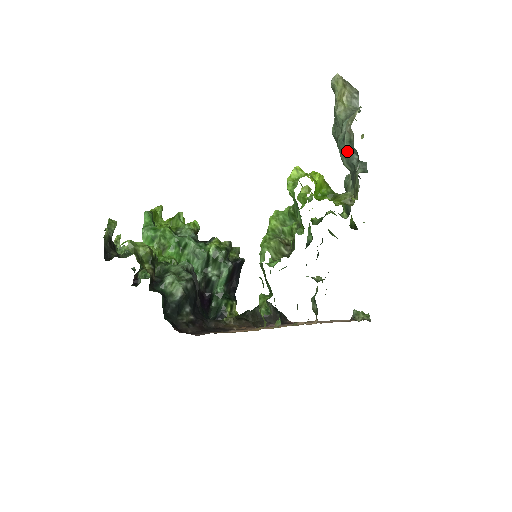
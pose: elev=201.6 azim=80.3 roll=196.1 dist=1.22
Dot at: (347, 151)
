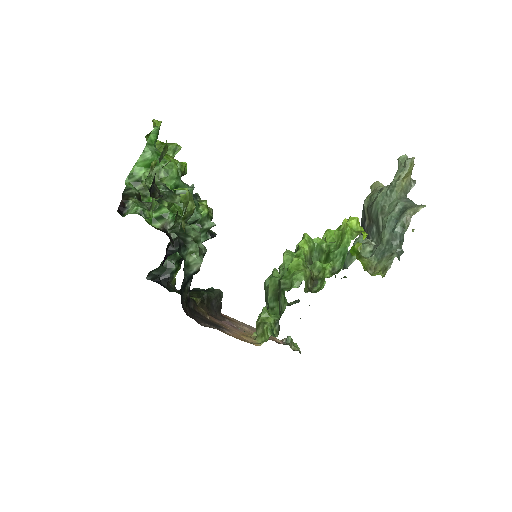
Dot at: (396, 232)
